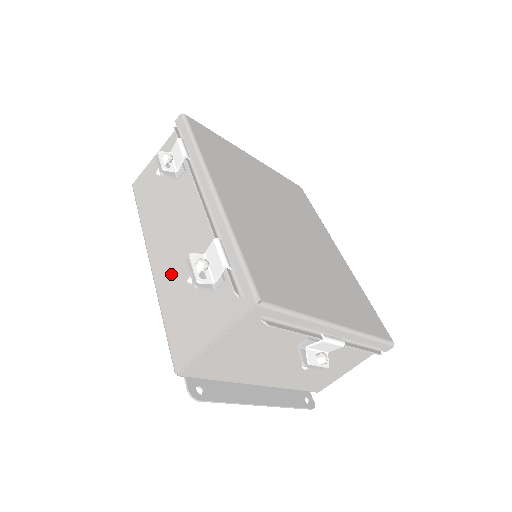
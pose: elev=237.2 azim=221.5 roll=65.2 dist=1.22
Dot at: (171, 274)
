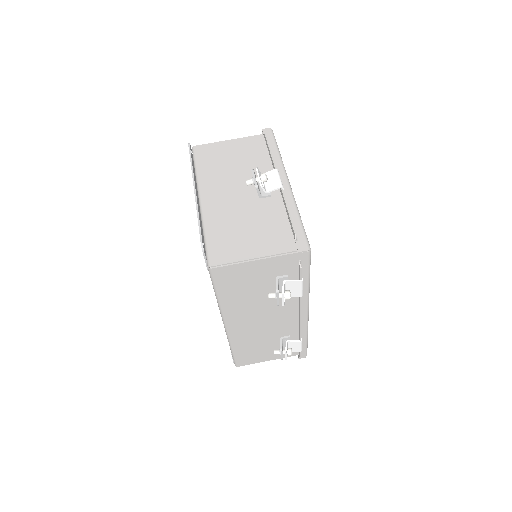
Dot at: occluded
